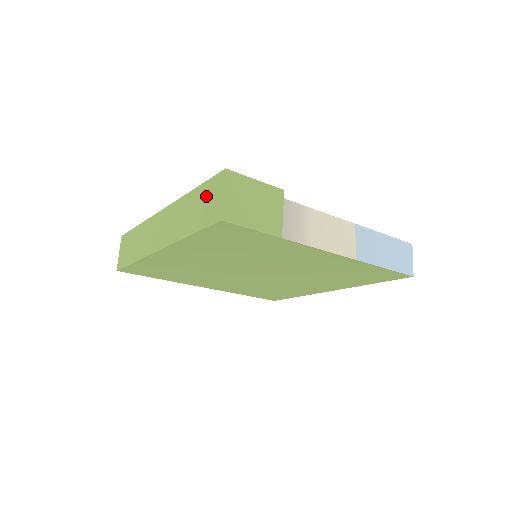
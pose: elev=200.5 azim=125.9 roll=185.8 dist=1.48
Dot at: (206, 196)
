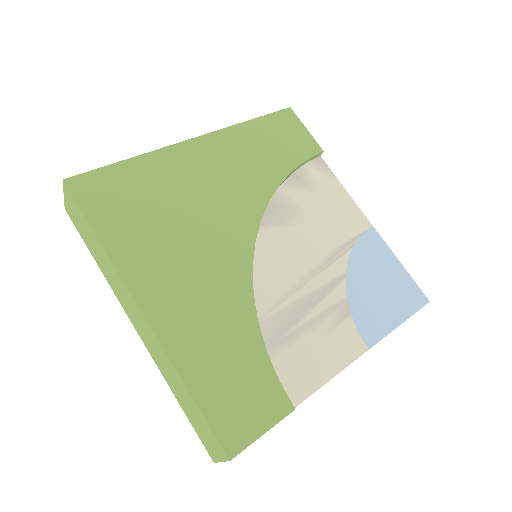
Dot at: (202, 426)
